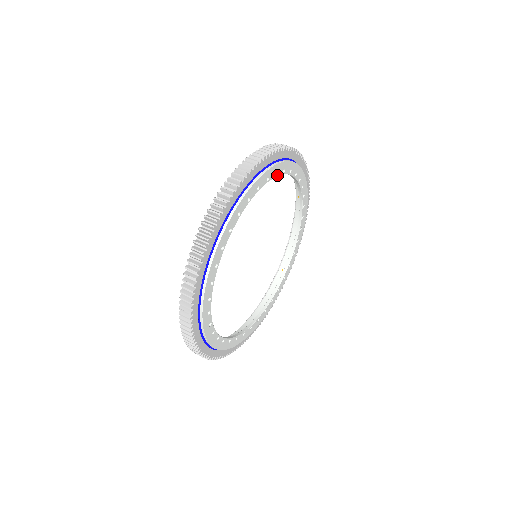
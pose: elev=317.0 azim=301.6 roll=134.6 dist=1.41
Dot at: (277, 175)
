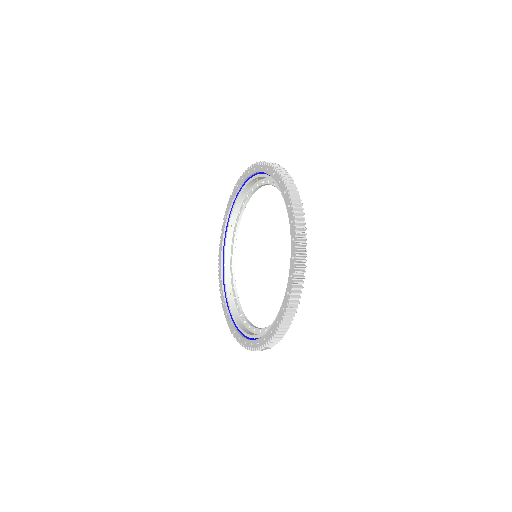
Dot at: occluded
